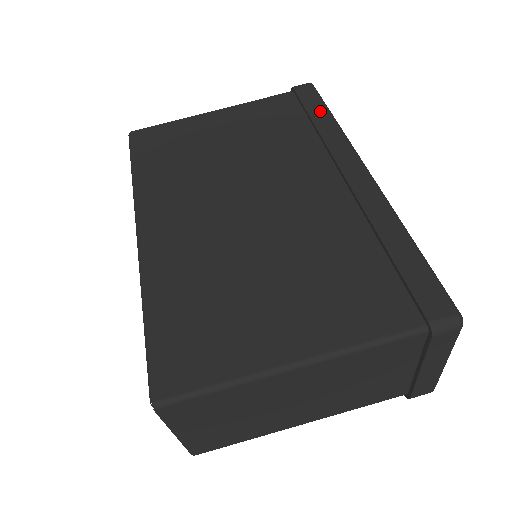
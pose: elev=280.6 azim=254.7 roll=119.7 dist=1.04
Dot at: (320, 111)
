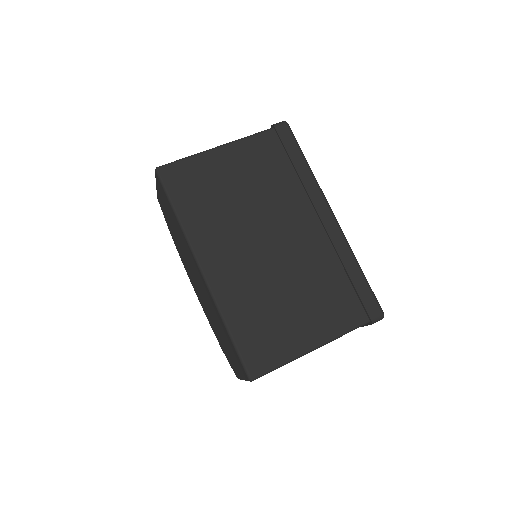
Dot at: (298, 157)
